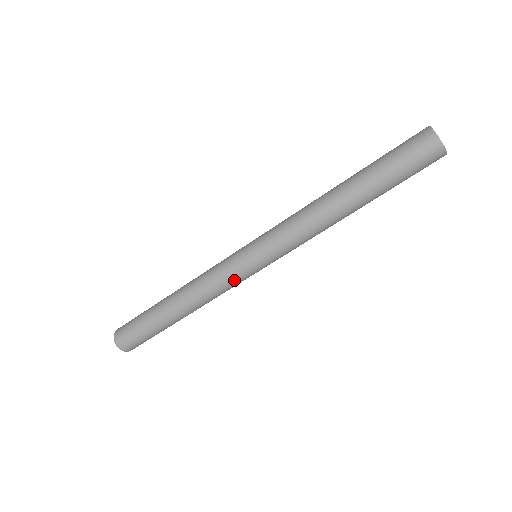
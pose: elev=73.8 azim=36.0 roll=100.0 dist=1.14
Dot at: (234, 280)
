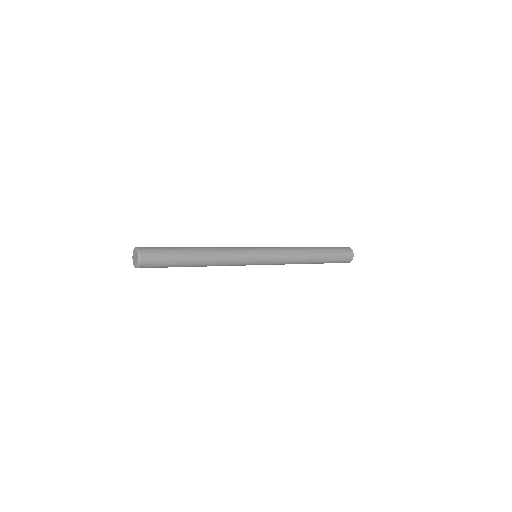
Dot at: (244, 256)
